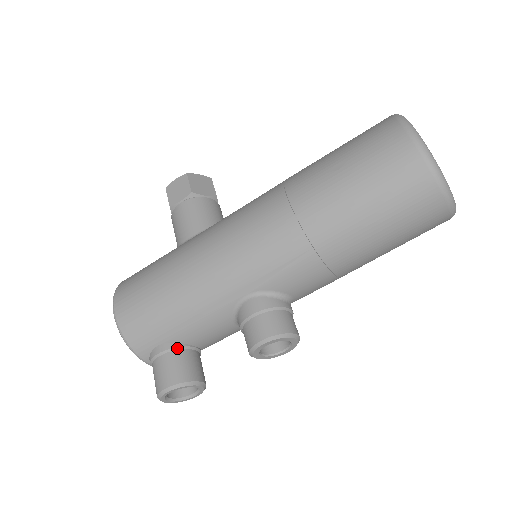
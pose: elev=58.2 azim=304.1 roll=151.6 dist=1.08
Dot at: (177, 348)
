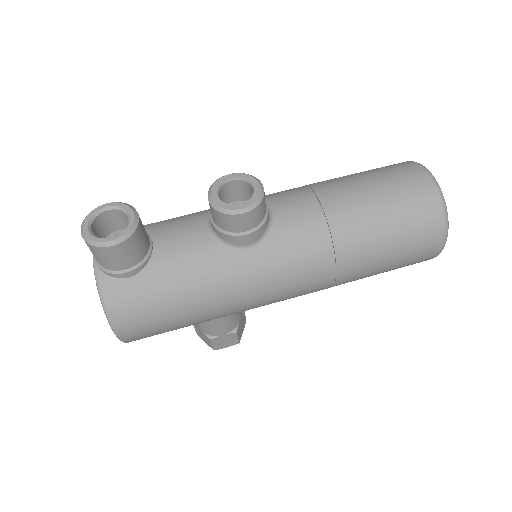
Dot at: occluded
